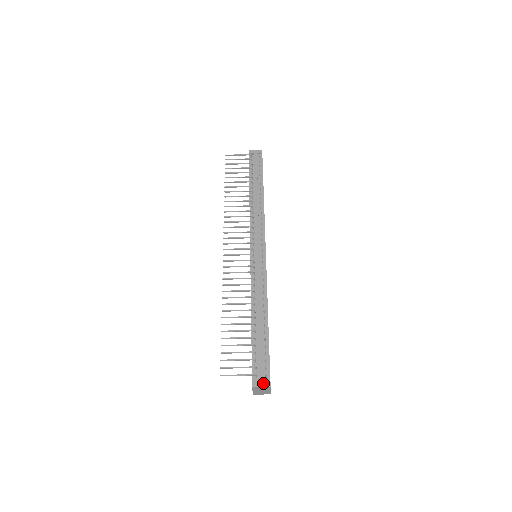
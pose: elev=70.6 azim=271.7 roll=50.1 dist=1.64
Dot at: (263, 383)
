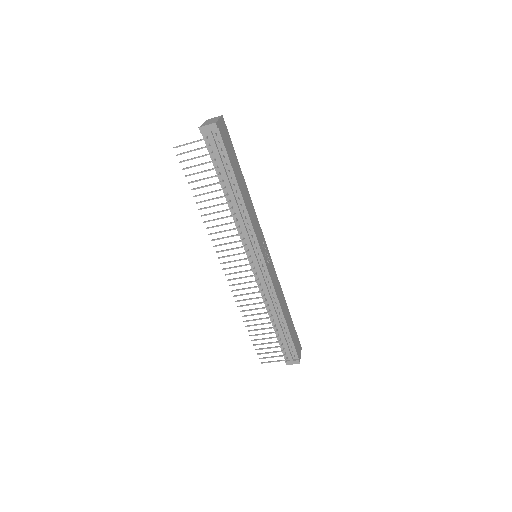
Dot at: (294, 362)
